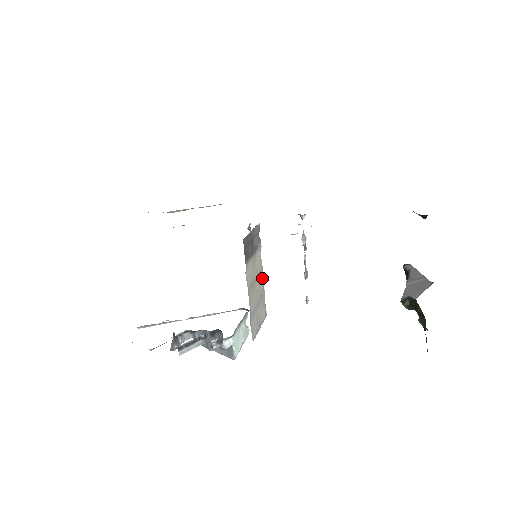
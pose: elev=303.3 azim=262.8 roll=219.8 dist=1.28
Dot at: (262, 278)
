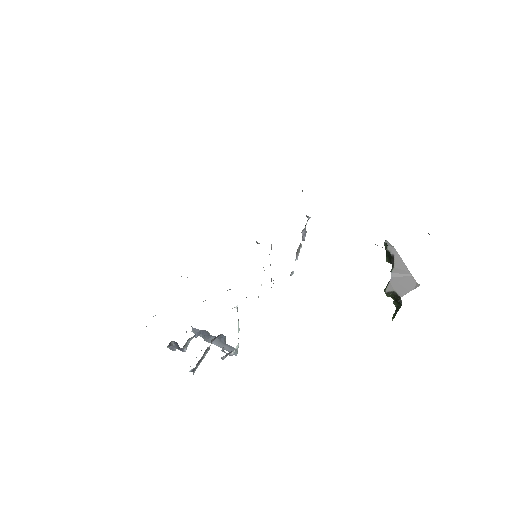
Dot at: occluded
